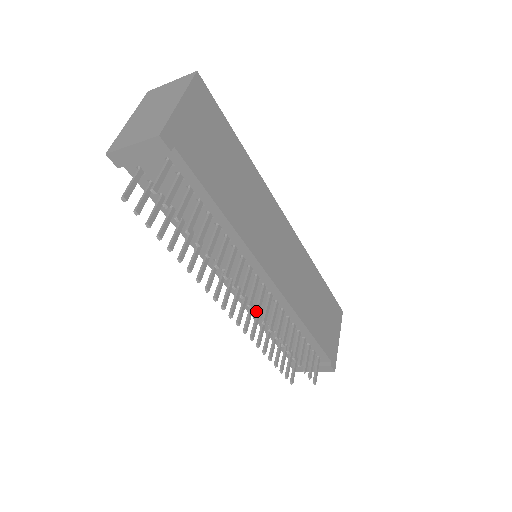
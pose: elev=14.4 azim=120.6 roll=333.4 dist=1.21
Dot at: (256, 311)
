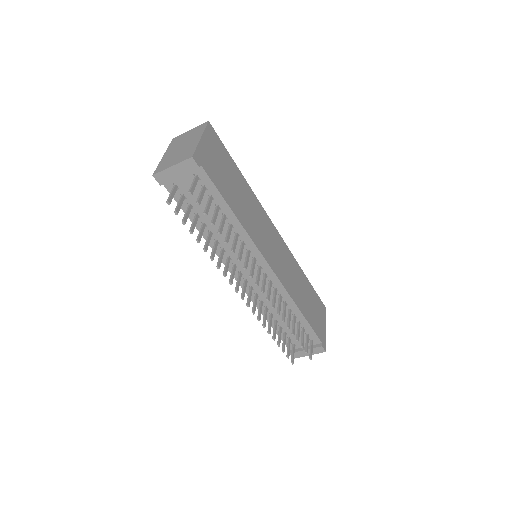
Dot at: (262, 290)
